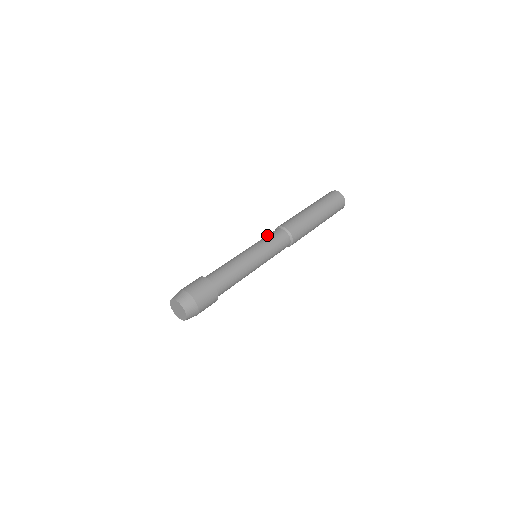
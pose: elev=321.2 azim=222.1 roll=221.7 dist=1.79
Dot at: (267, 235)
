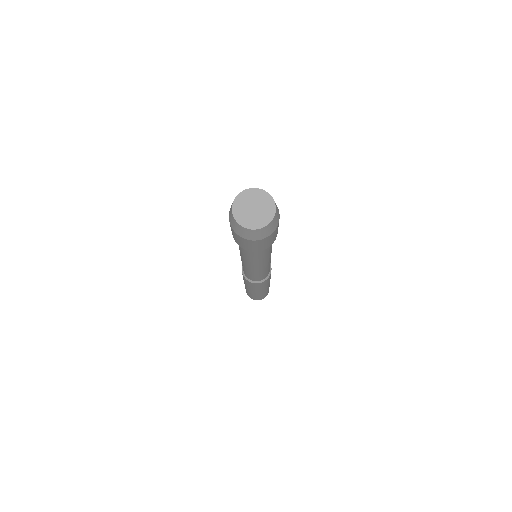
Dot at: occluded
